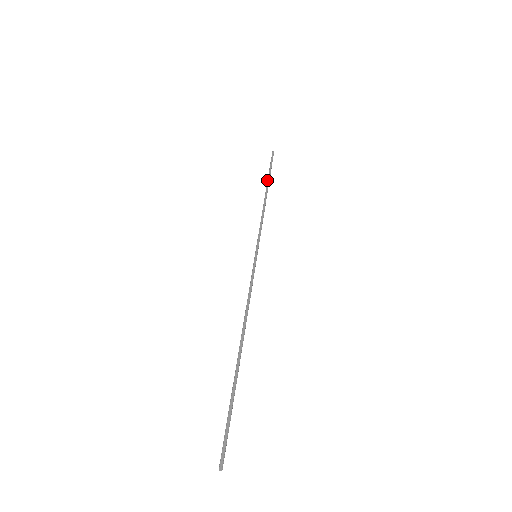
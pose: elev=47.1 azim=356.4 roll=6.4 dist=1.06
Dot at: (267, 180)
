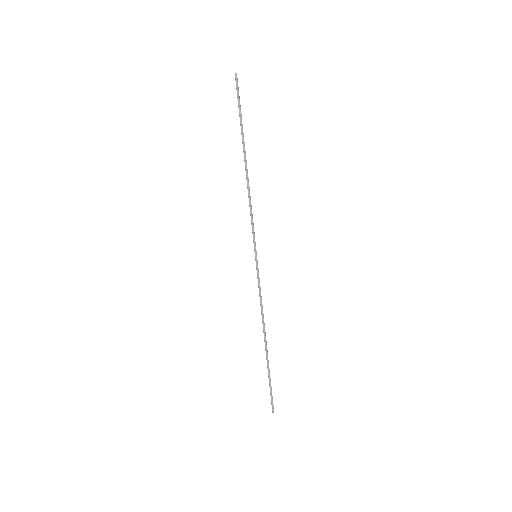
Dot at: occluded
